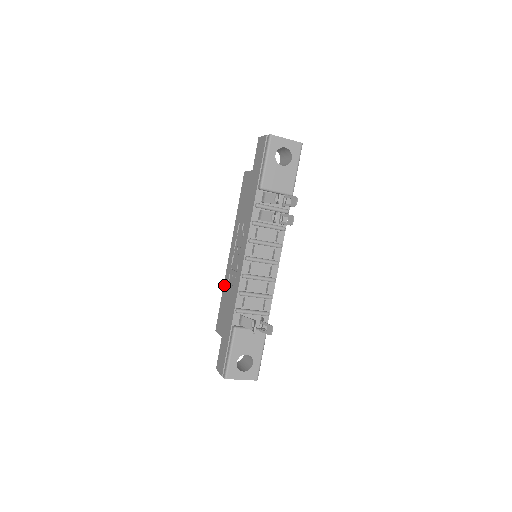
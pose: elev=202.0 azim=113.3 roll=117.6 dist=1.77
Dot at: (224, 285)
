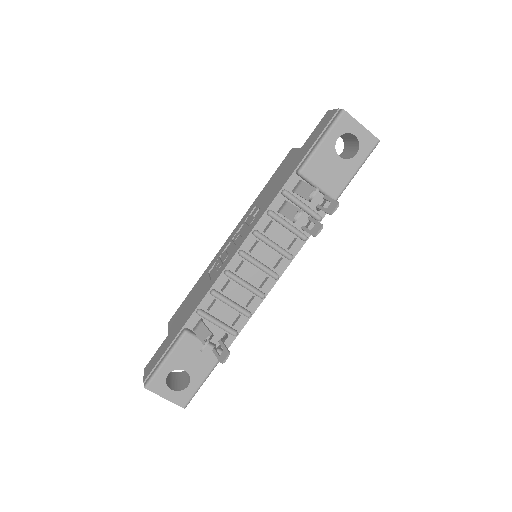
Dot at: (203, 273)
